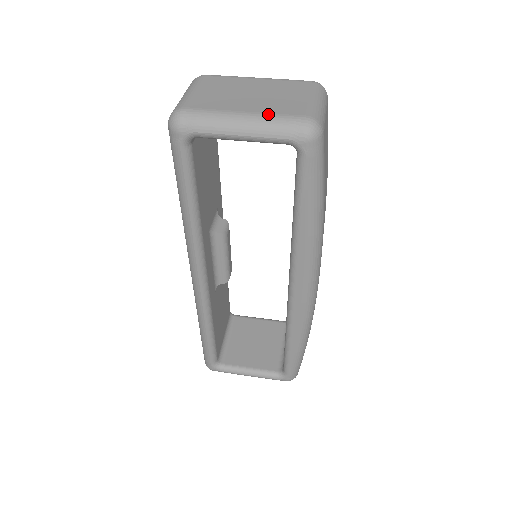
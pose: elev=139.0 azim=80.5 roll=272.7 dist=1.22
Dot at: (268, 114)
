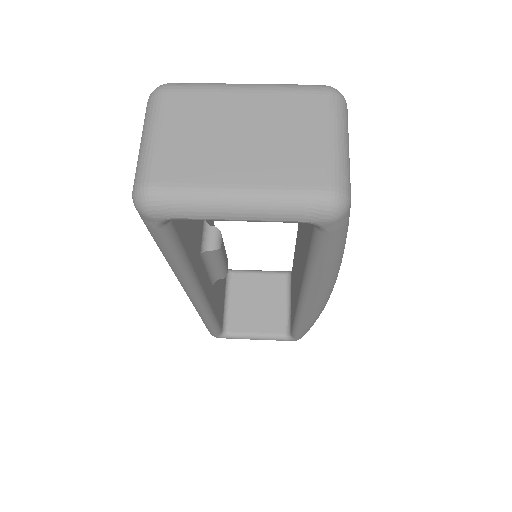
Dot at: (274, 188)
